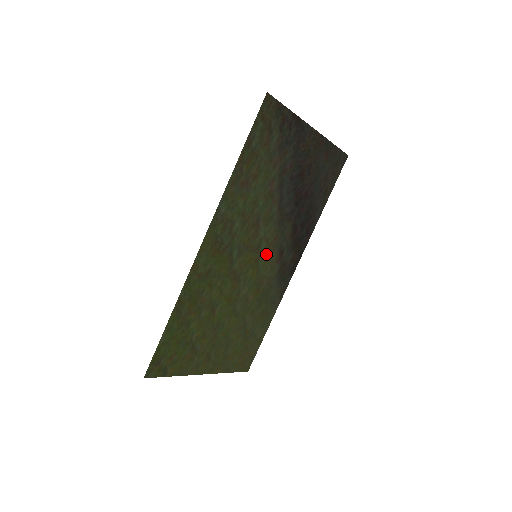
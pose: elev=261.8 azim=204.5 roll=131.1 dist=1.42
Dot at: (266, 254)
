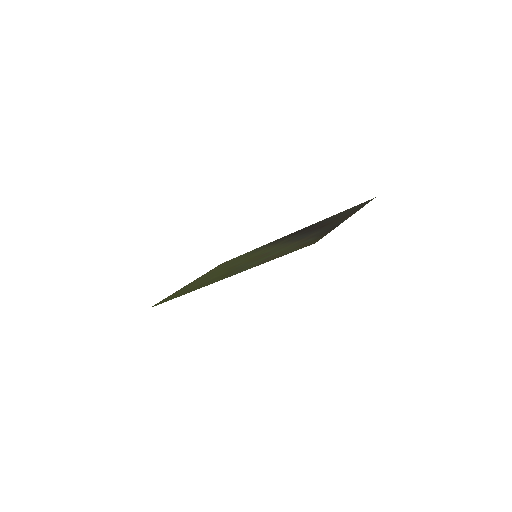
Dot at: (265, 250)
